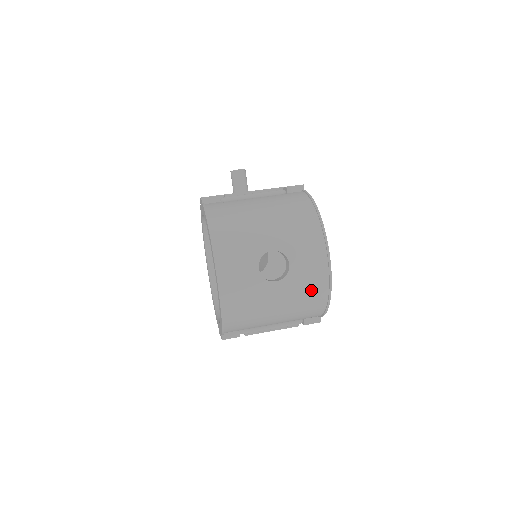
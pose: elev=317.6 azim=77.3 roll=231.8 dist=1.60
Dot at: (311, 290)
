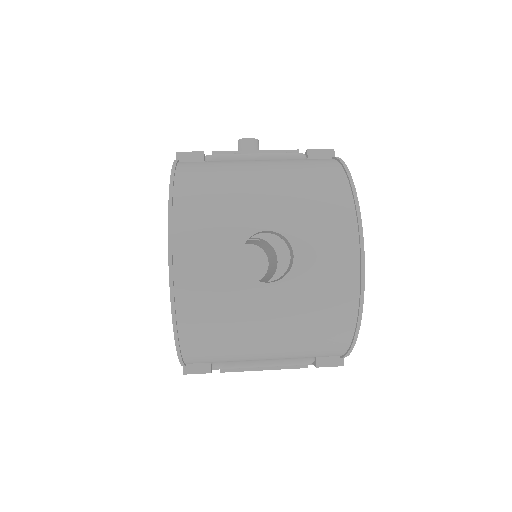
Dot at: (328, 306)
